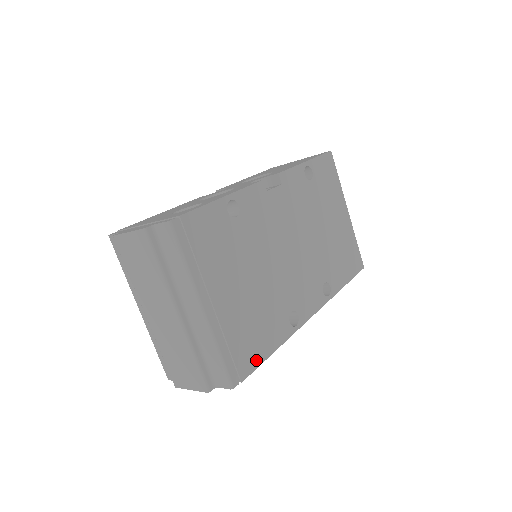
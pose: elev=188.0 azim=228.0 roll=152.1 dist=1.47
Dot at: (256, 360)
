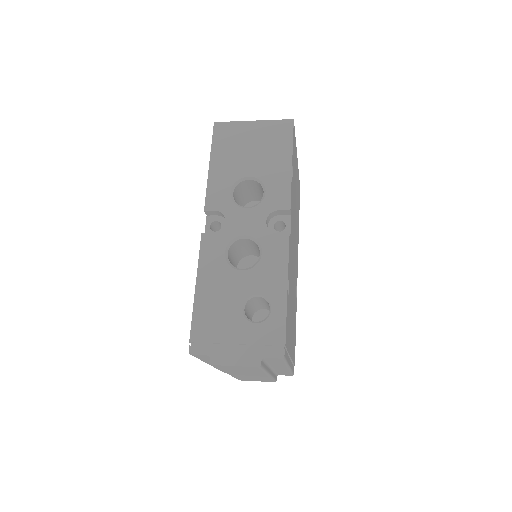
Dot at: (295, 345)
